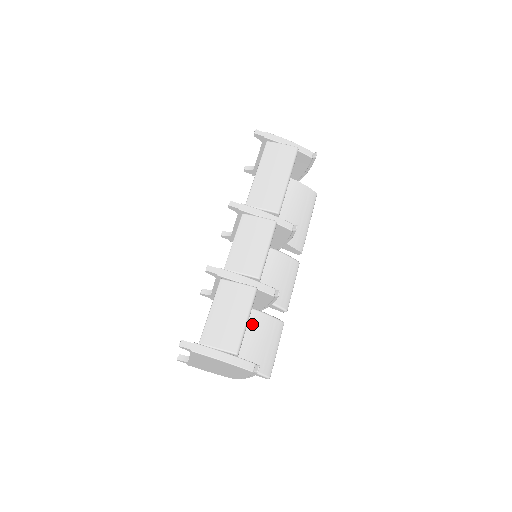
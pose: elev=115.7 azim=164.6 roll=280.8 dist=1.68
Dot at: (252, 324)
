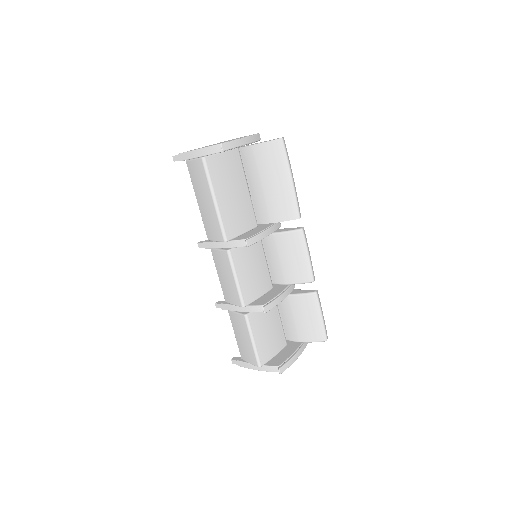
Dot at: (288, 308)
